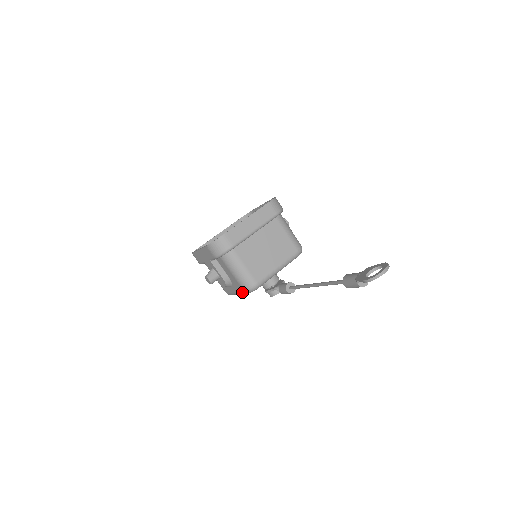
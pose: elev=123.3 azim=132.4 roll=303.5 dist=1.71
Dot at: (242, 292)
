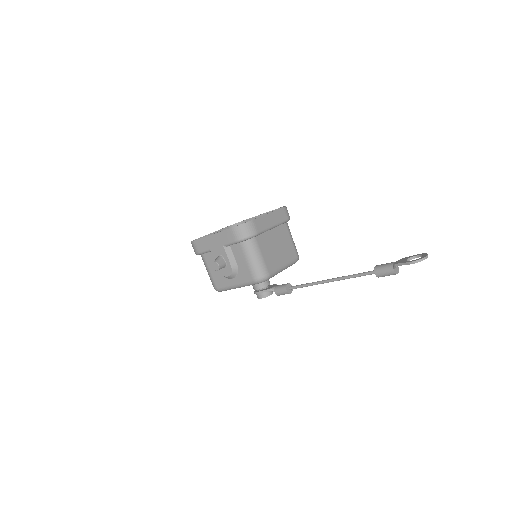
Dot at: (248, 283)
